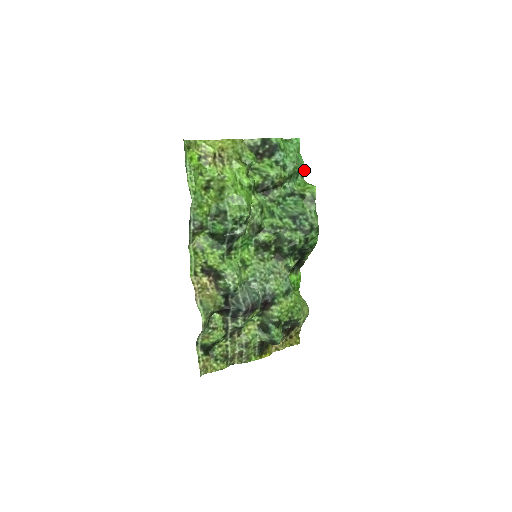
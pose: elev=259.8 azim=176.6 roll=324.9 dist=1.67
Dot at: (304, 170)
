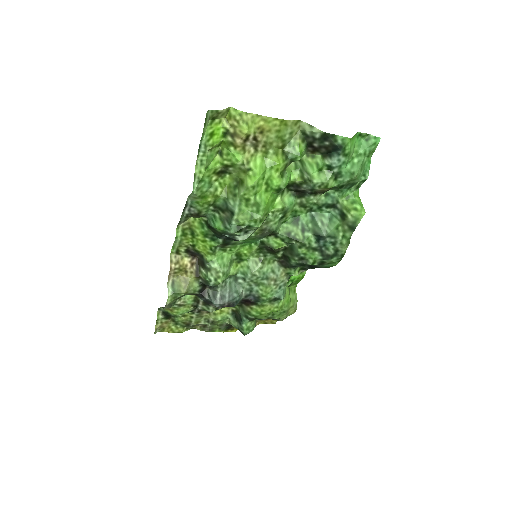
Dot at: (364, 181)
